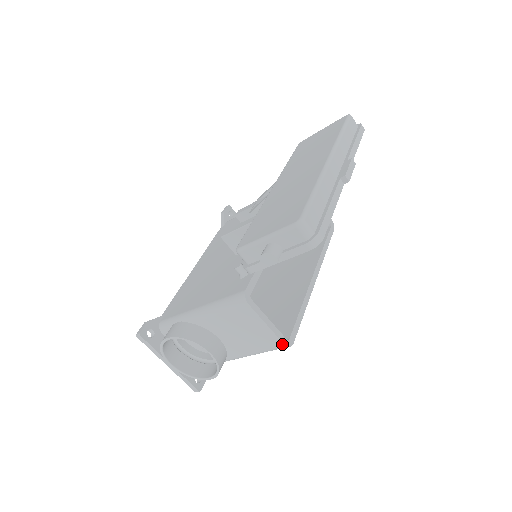
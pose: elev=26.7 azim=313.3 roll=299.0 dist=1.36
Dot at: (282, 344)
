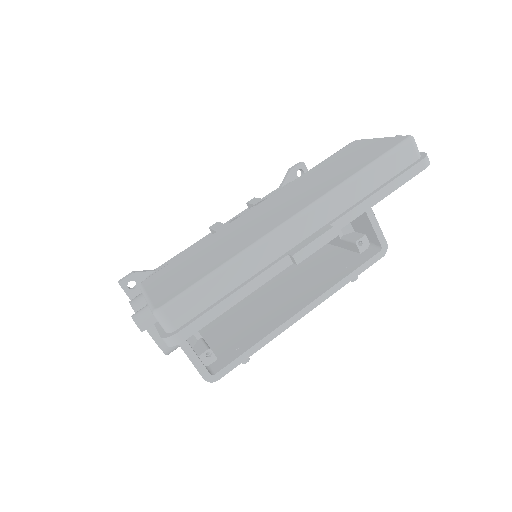
Dot at: (202, 376)
